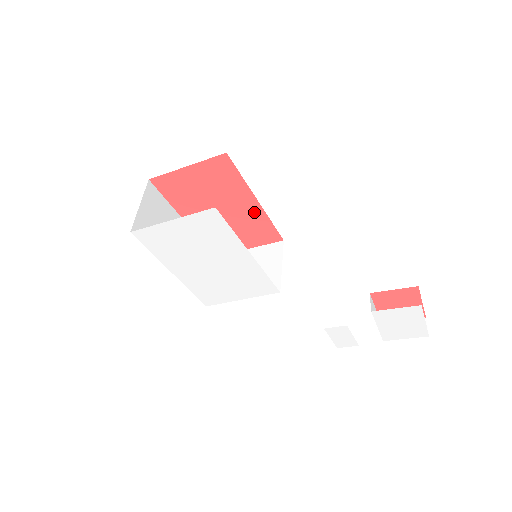
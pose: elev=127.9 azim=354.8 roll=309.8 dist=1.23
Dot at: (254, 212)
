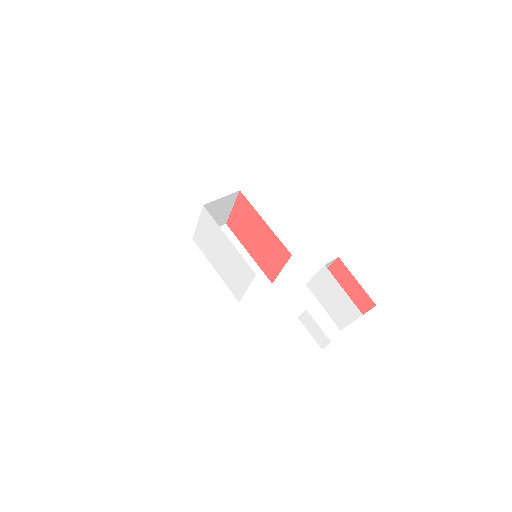
Dot at: (268, 233)
